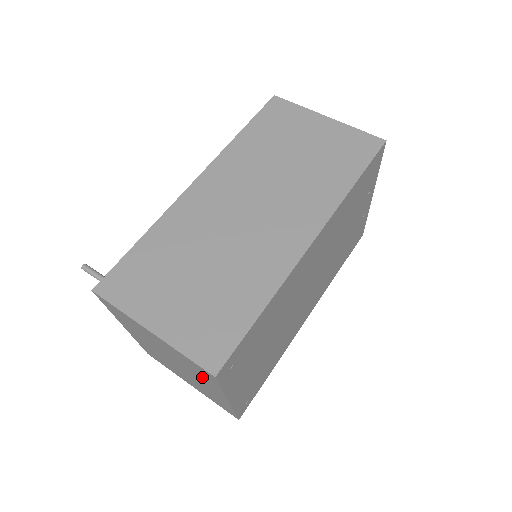
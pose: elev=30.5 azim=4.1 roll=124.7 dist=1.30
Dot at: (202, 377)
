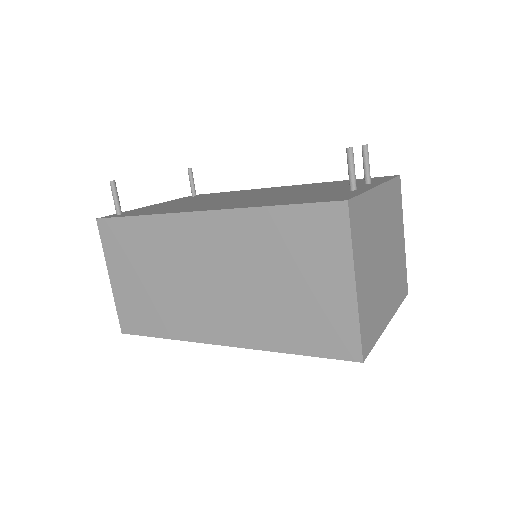
Dot at: occluded
